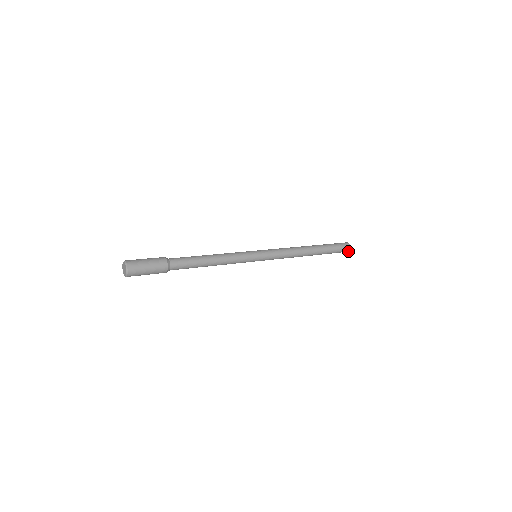
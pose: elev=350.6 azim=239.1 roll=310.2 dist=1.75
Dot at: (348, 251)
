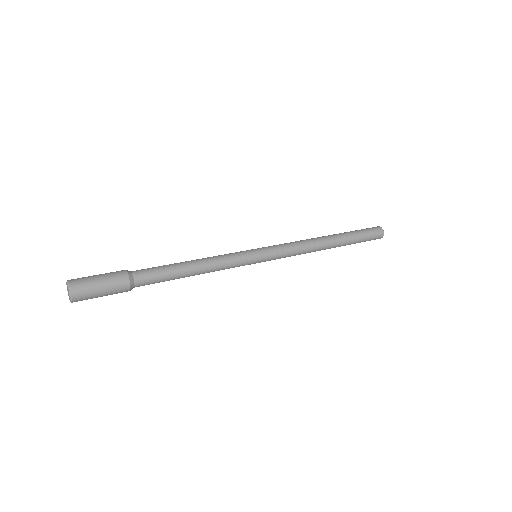
Dot at: occluded
